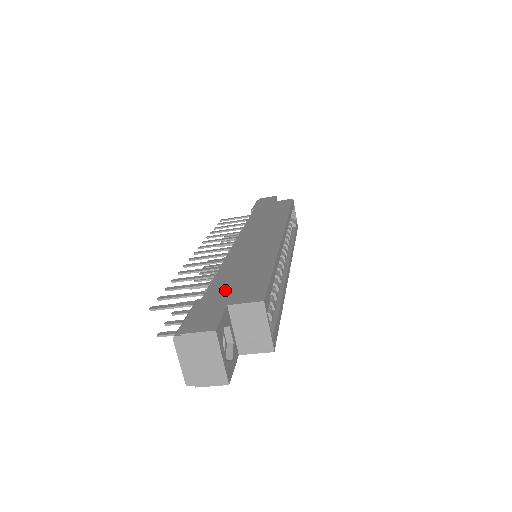
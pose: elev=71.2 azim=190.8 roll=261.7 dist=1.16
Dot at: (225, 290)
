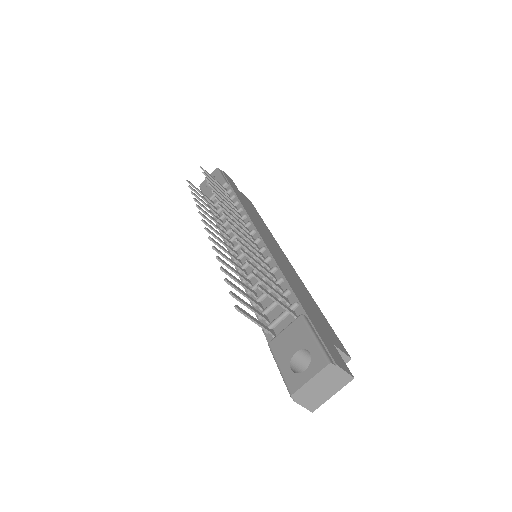
Dot at: (316, 319)
